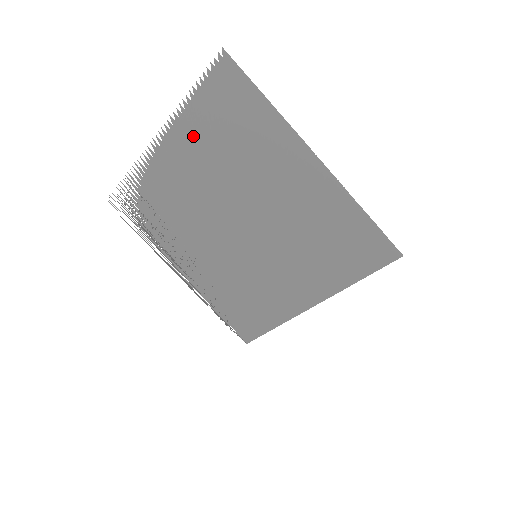
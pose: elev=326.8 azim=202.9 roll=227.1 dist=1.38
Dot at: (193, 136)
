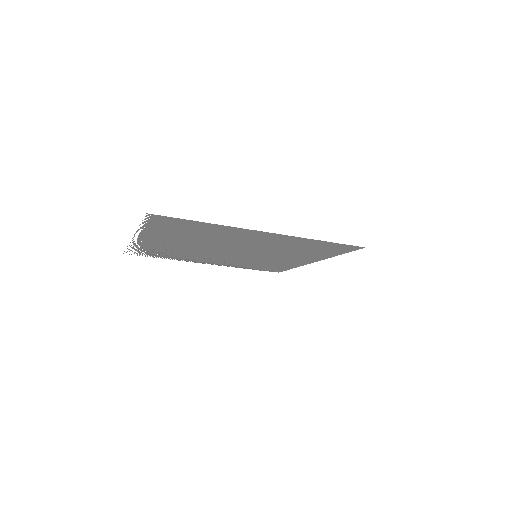
Dot at: (162, 236)
